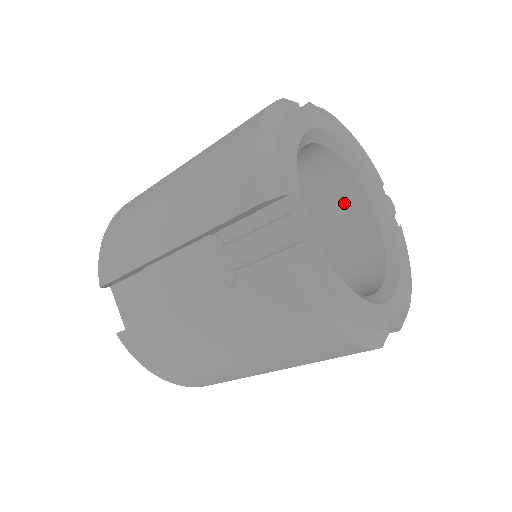
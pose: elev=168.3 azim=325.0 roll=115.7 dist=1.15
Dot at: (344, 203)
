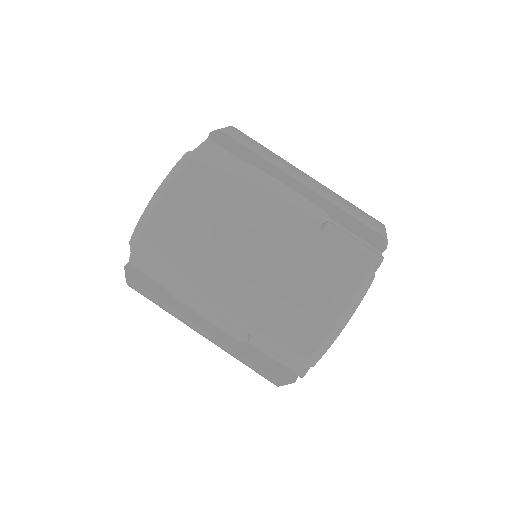
Dot at: occluded
